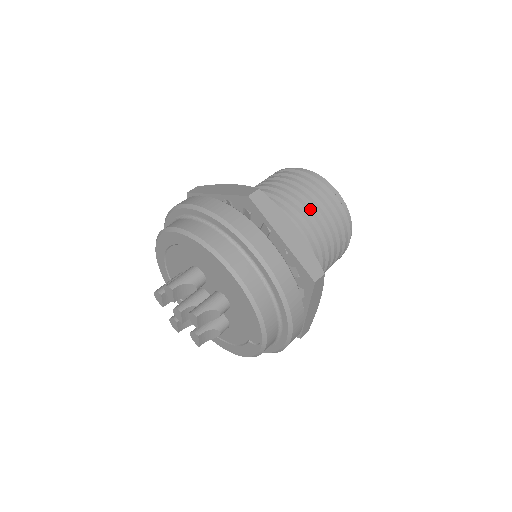
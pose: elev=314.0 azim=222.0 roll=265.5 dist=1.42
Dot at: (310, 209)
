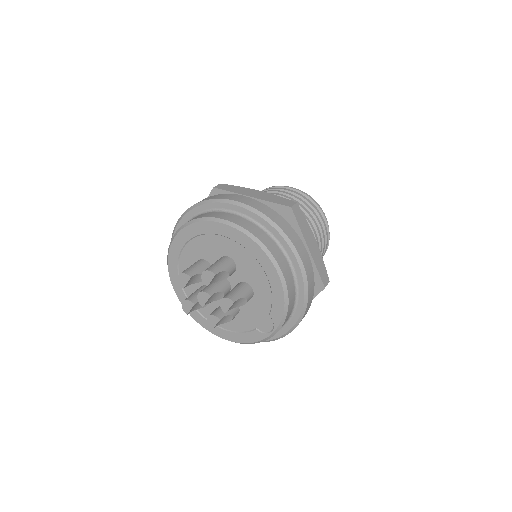
Dot at: (313, 226)
